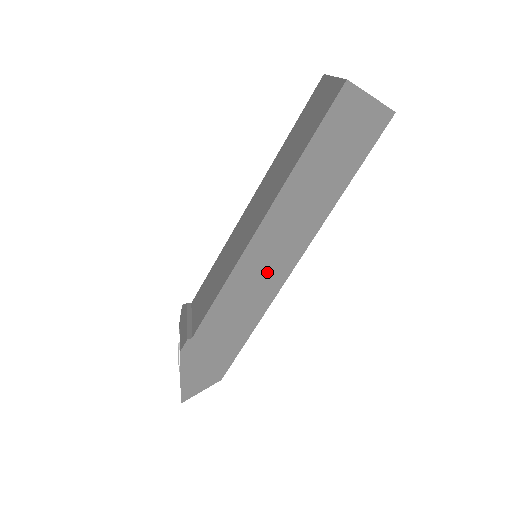
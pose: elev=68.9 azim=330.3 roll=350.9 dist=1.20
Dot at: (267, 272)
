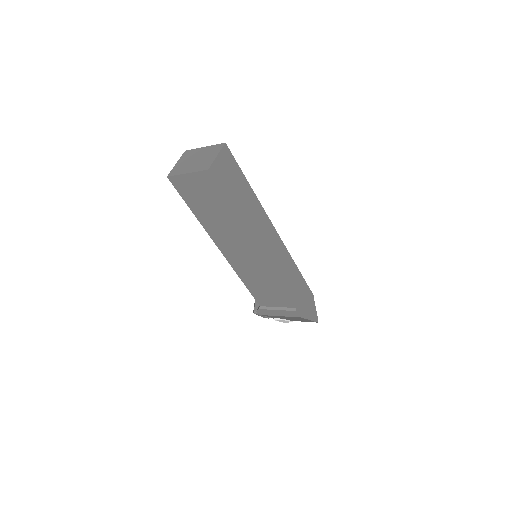
Dot at: (277, 252)
